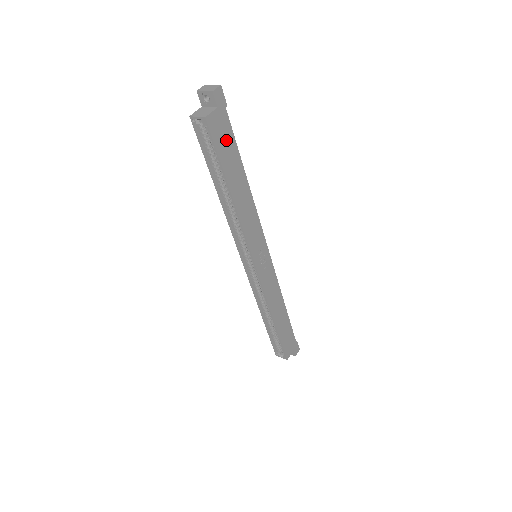
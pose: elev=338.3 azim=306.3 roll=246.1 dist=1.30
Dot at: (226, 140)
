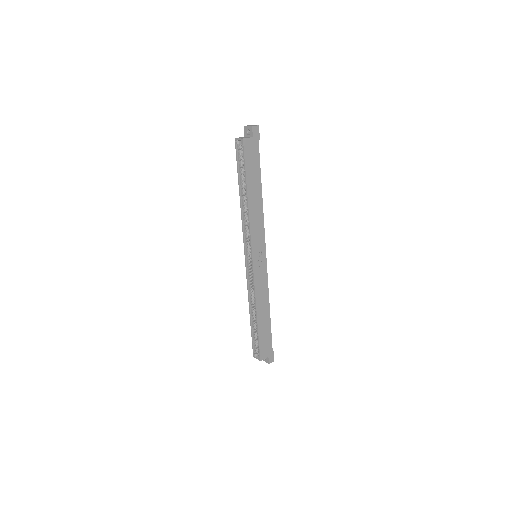
Dot at: (253, 160)
